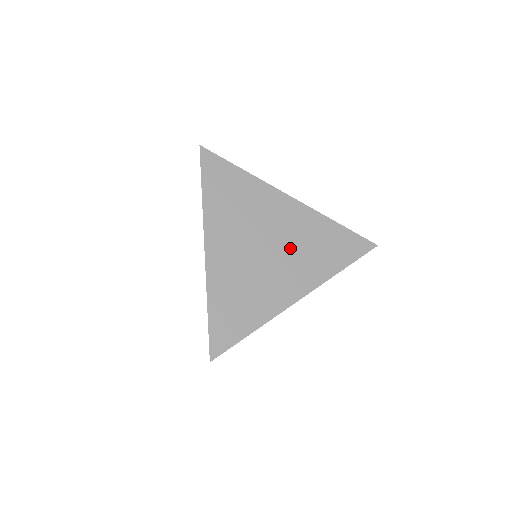
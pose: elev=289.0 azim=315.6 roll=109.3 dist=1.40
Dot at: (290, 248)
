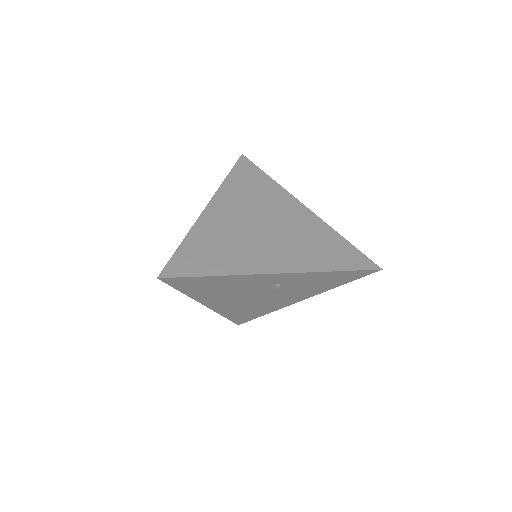
Dot at: (287, 235)
